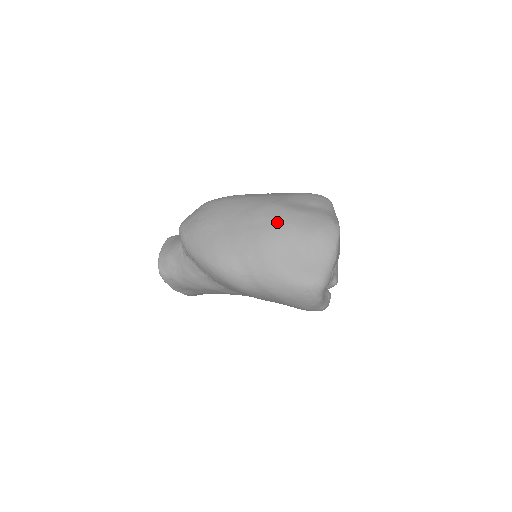
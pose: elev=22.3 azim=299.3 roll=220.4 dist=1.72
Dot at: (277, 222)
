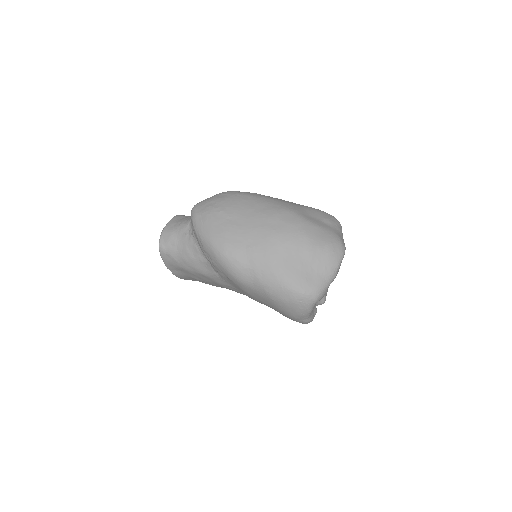
Dot at: (291, 227)
